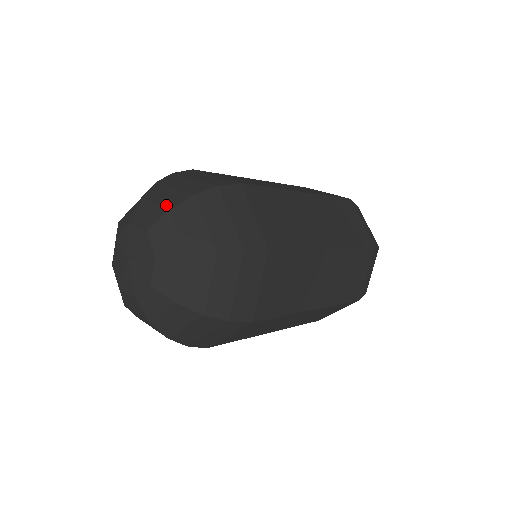
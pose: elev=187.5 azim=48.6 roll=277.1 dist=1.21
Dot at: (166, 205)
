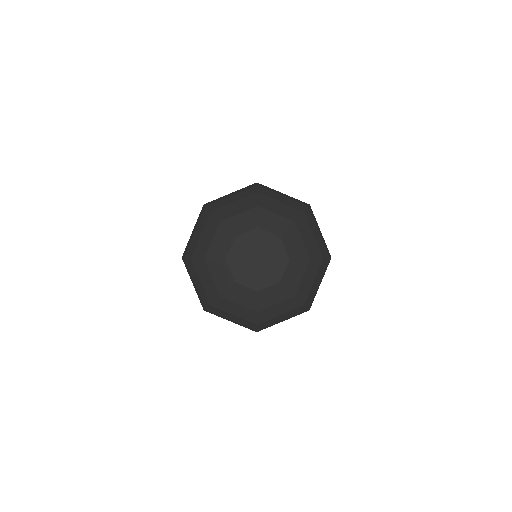
Dot at: (288, 217)
